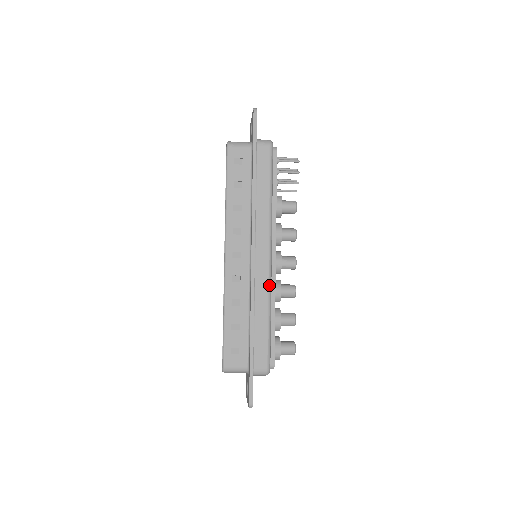
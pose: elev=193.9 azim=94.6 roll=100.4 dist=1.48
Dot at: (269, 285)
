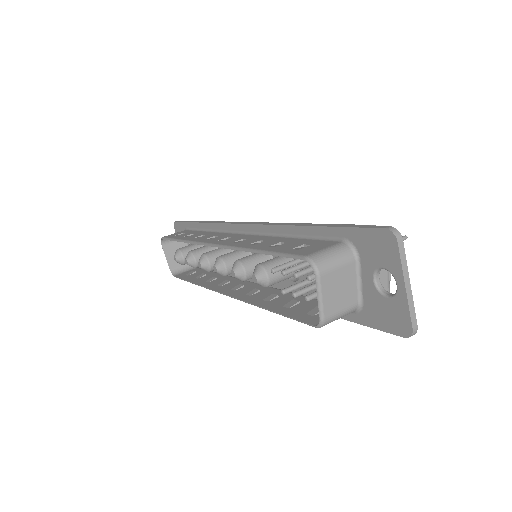
Dot at: occluded
